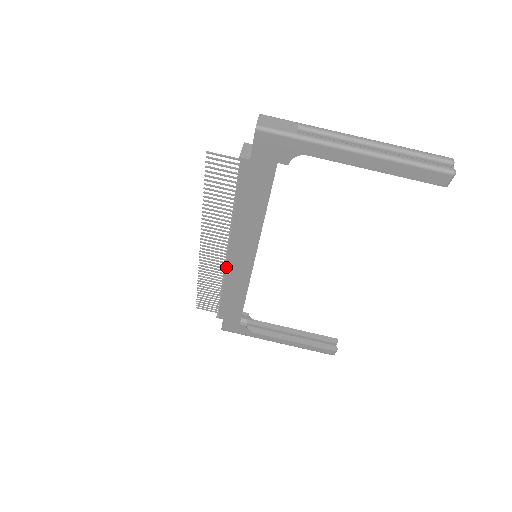
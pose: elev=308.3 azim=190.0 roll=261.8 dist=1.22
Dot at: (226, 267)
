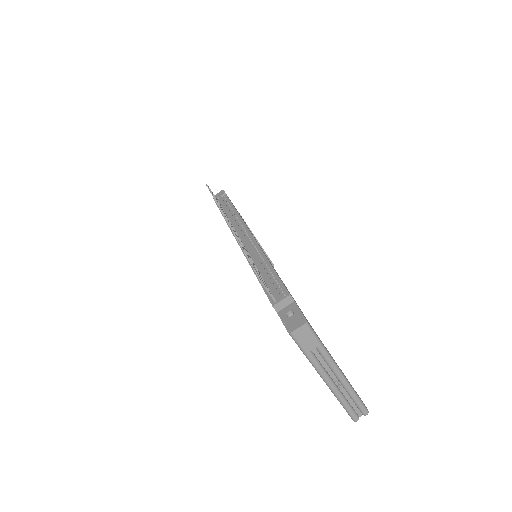
Dot at: (234, 236)
